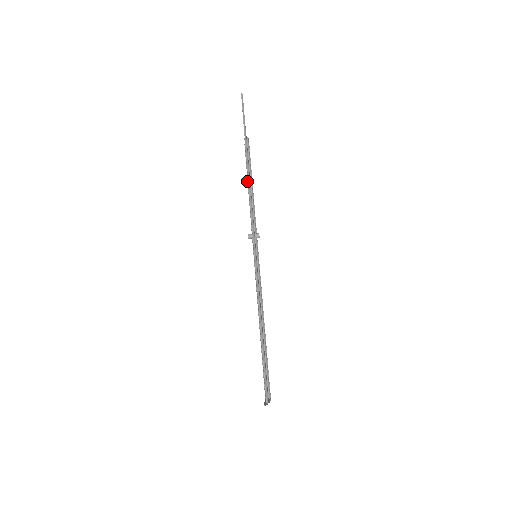
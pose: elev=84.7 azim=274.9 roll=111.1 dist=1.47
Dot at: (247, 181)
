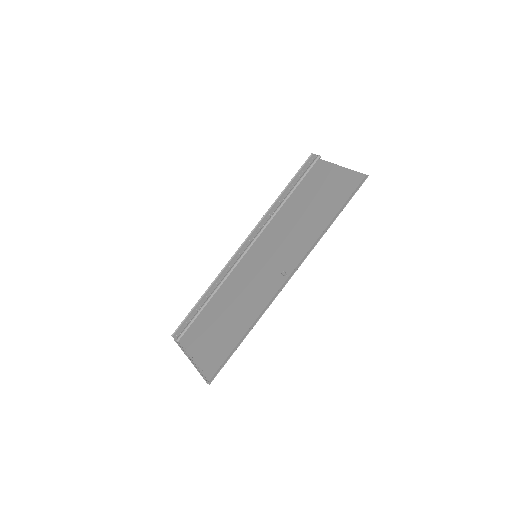
Dot at: (289, 182)
